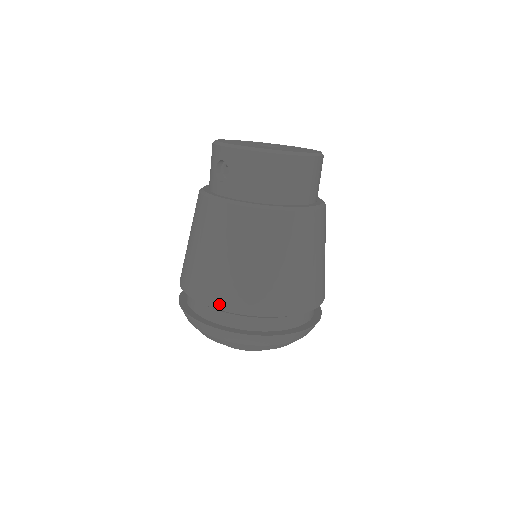
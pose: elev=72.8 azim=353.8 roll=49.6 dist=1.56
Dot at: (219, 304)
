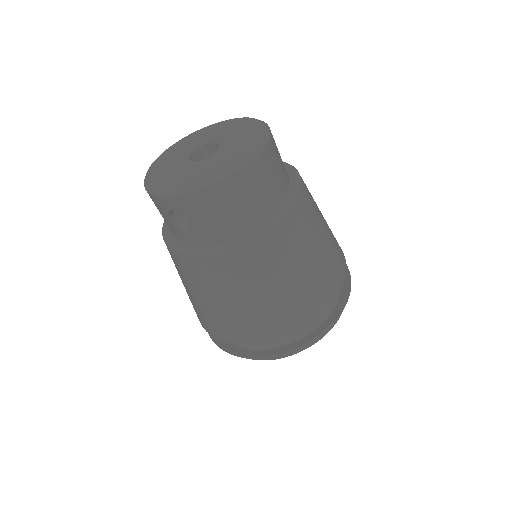
Dot at: (260, 339)
